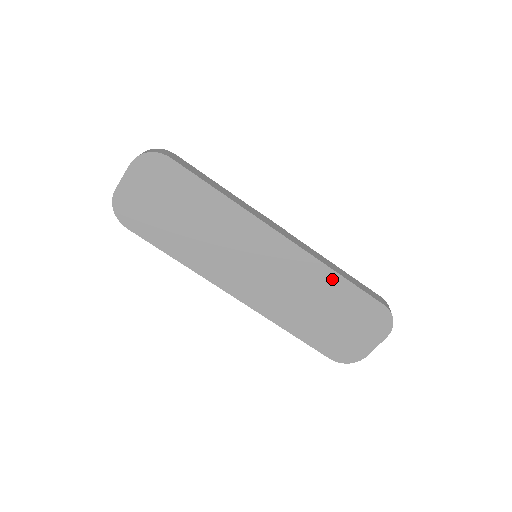
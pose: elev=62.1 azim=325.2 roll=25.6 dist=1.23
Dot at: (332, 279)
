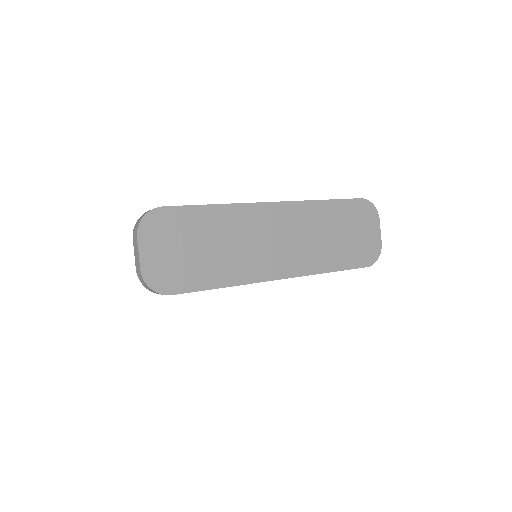
Dot at: (323, 207)
